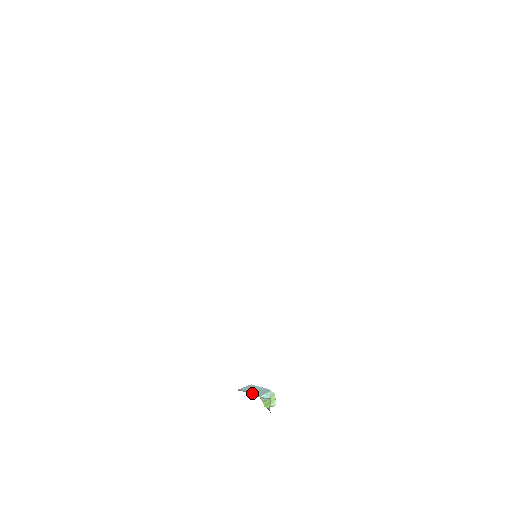
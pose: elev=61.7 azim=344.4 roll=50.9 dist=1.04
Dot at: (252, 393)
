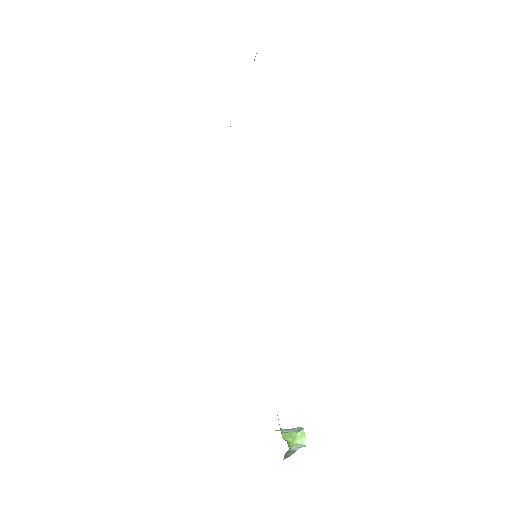
Dot at: occluded
